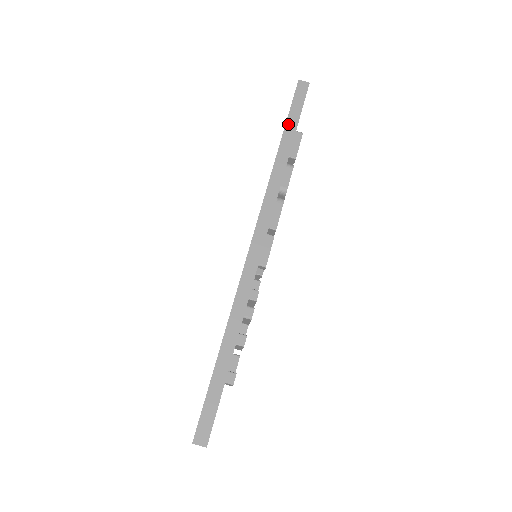
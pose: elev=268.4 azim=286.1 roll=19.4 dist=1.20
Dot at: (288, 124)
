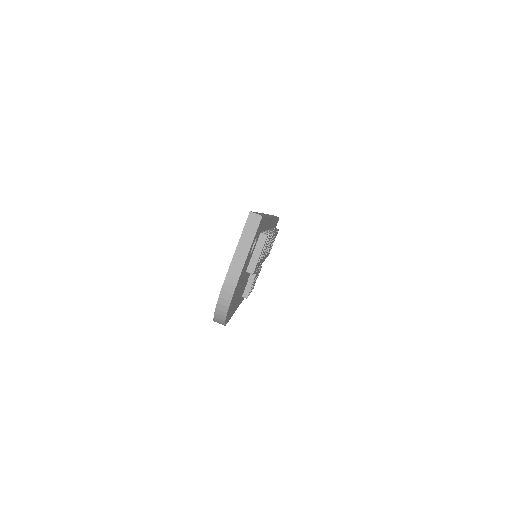
Dot at: occluded
